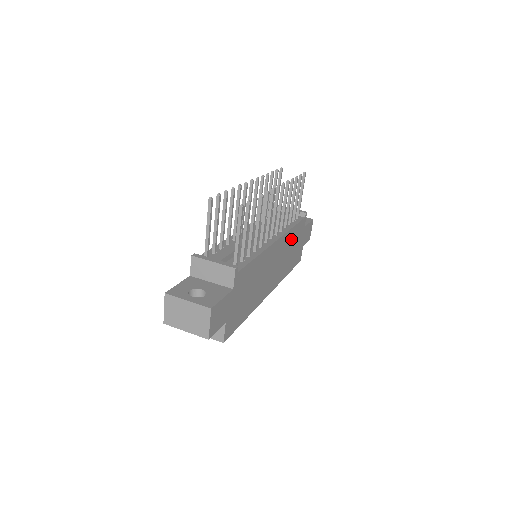
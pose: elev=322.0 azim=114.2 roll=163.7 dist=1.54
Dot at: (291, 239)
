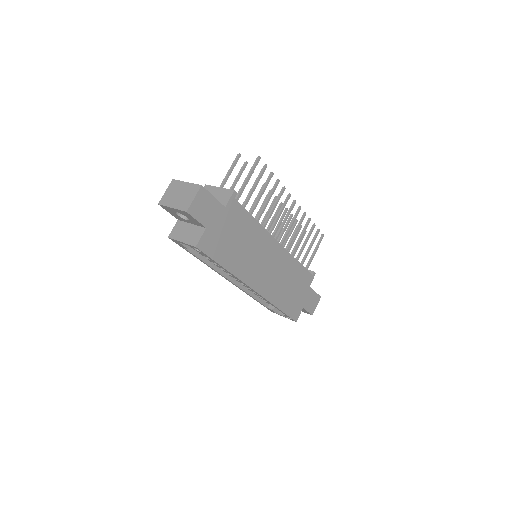
Dot at: (292, 272)
